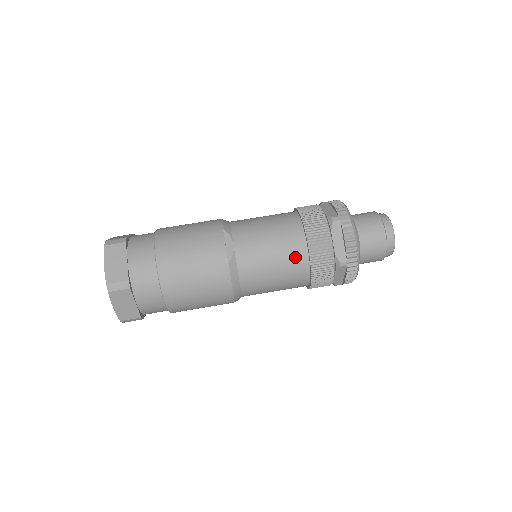
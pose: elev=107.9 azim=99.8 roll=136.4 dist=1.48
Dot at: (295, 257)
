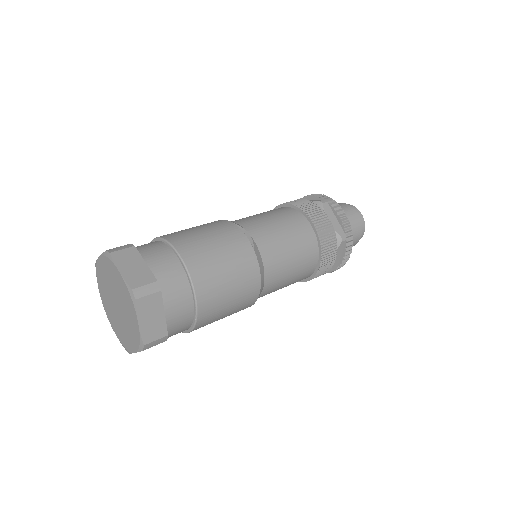
Dot at: (305, 237)
